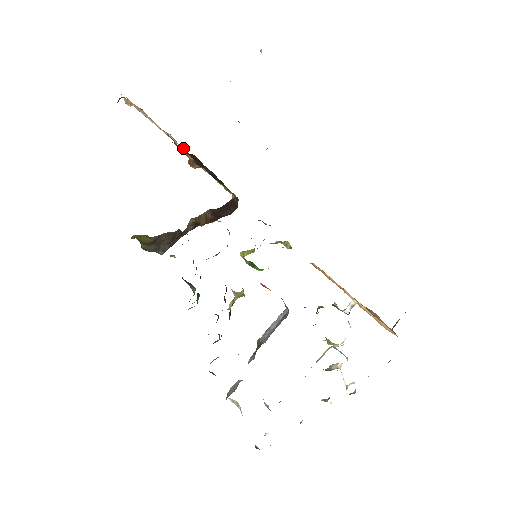
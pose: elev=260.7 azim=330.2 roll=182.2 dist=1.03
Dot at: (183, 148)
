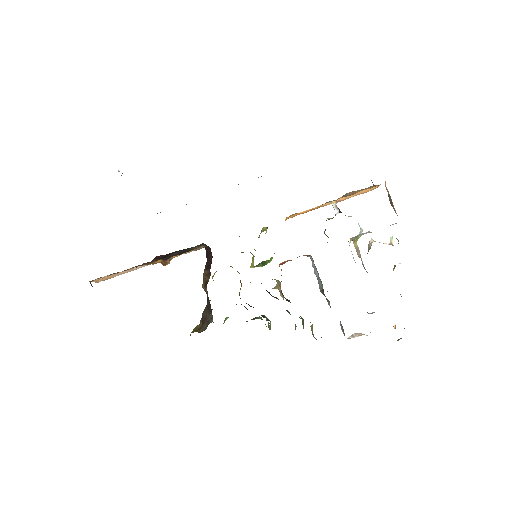
Dot at: occluded
